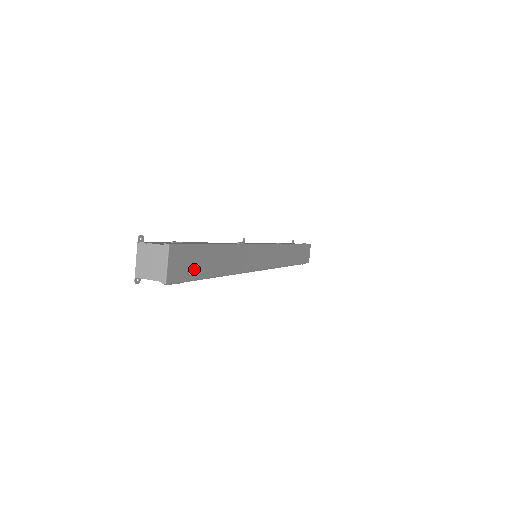
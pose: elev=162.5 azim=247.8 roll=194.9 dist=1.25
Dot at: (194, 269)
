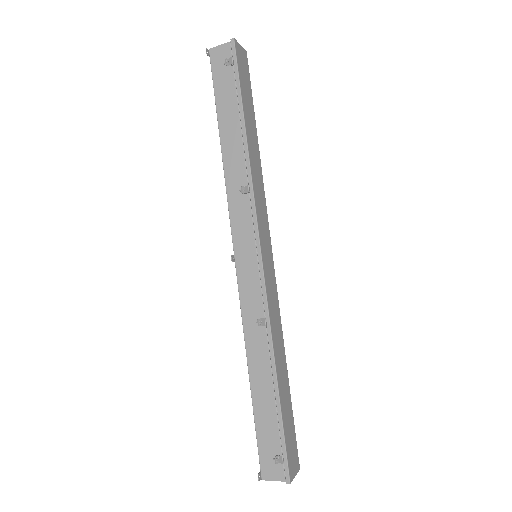
Dot at: (243, 83)
